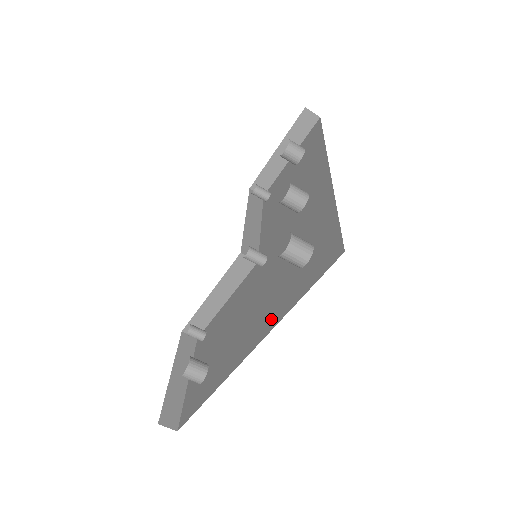
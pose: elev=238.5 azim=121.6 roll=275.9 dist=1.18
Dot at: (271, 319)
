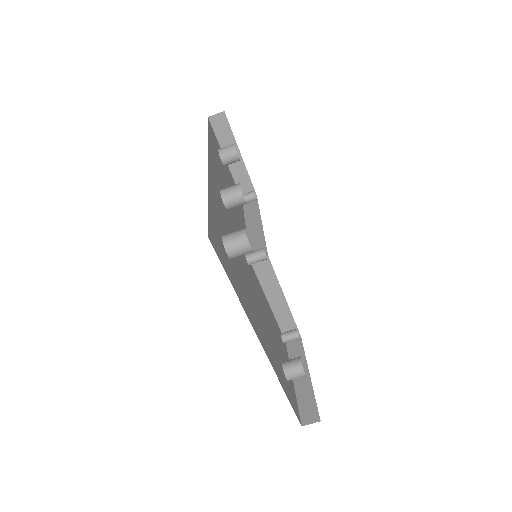
Dot at: occluded
